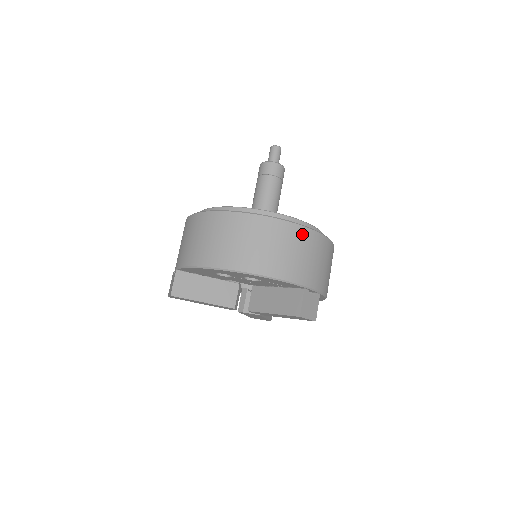
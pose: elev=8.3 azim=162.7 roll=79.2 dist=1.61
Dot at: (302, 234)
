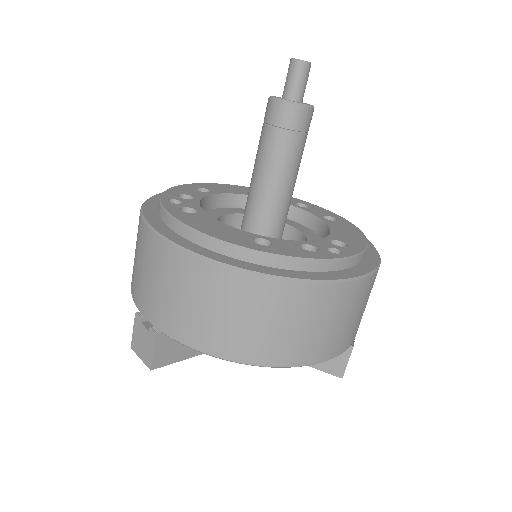
Dot at: (368, 285)
